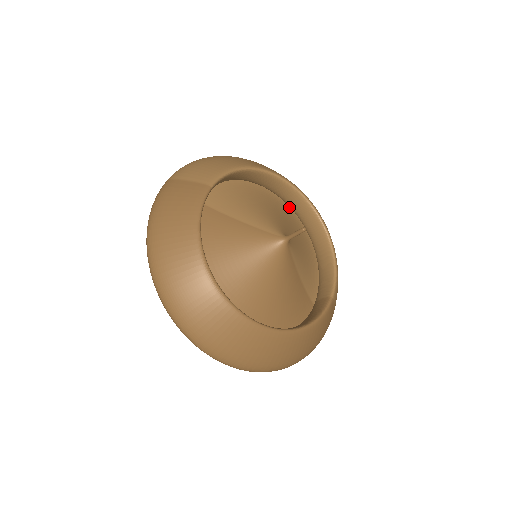
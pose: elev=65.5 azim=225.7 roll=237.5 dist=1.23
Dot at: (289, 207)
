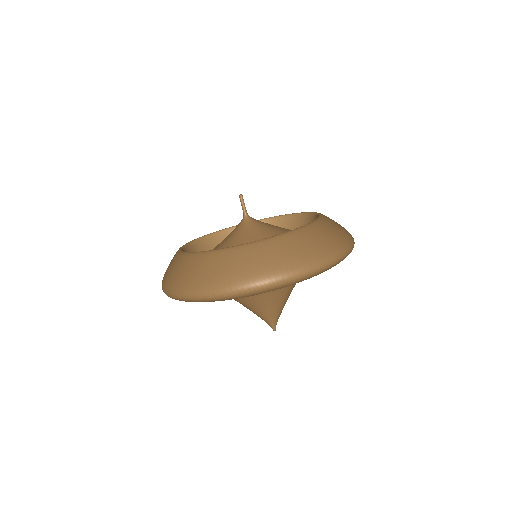
Dot at: occluded
